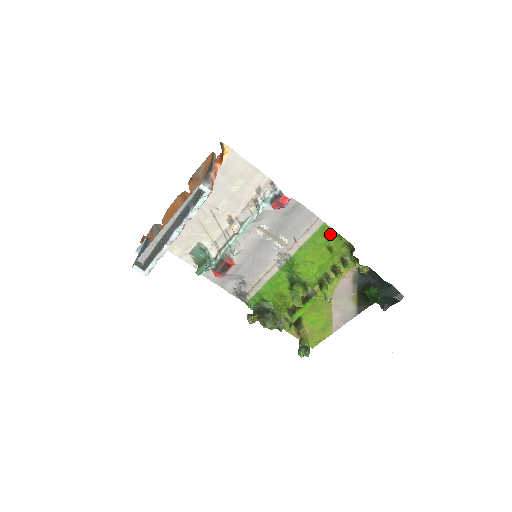
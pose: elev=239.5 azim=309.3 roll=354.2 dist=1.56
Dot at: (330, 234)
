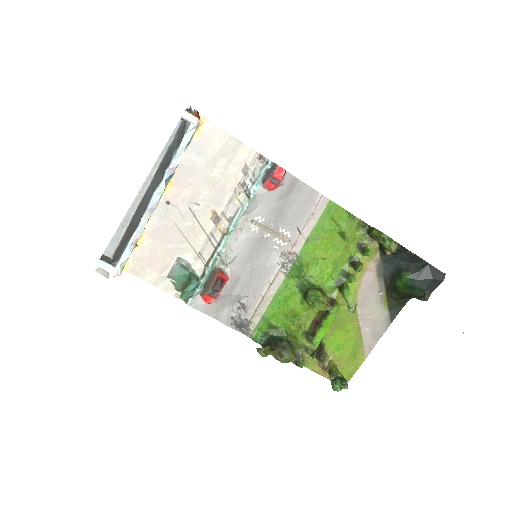
Dot at: (339, 215)
